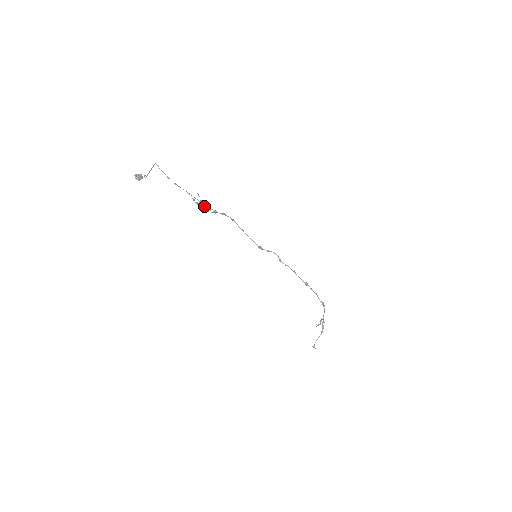
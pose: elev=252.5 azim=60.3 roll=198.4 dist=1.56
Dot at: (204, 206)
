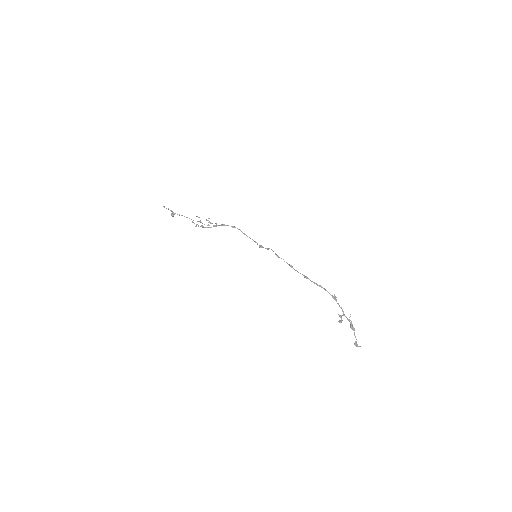
Dot at: (204, 224)
